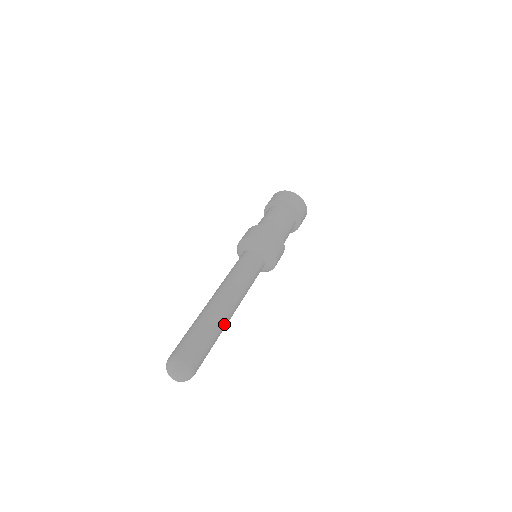
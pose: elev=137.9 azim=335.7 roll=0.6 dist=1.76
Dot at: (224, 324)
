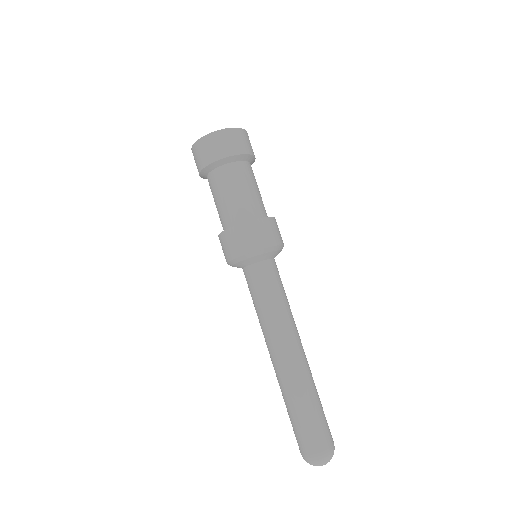
Dot at: occluded
